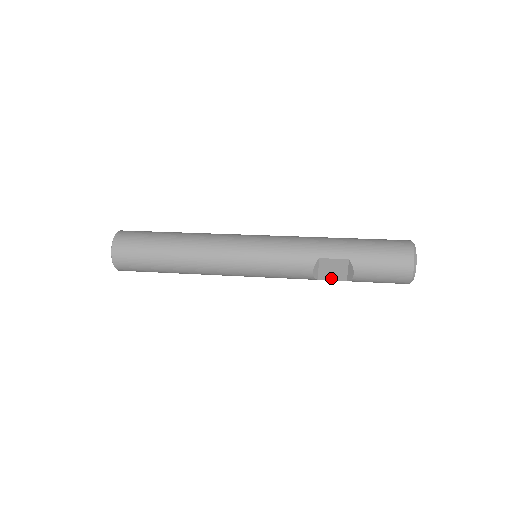
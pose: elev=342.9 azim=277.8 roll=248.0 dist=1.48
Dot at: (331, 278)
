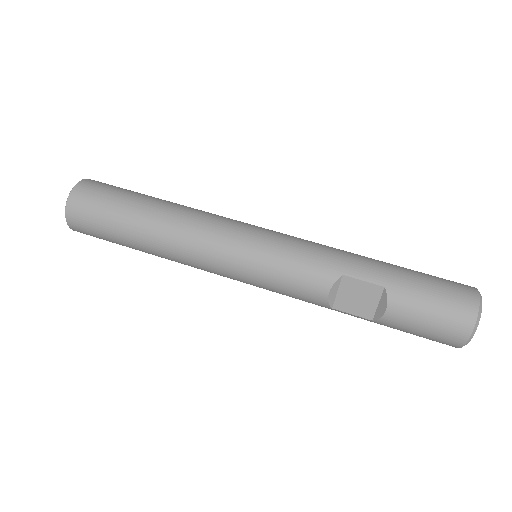
Dot at: (351, 310)
